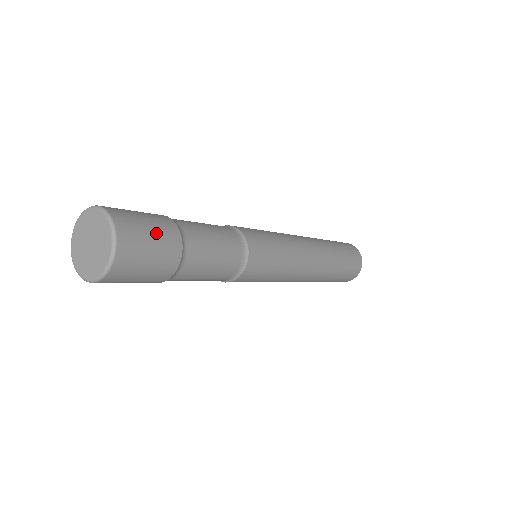
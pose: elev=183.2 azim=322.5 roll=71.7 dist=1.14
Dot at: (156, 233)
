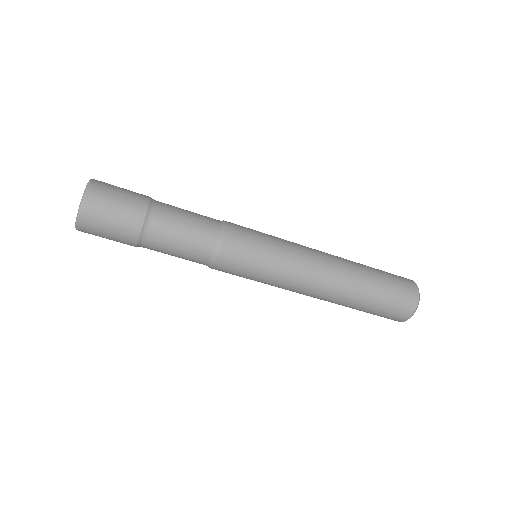
Dot at: (127, 190)
